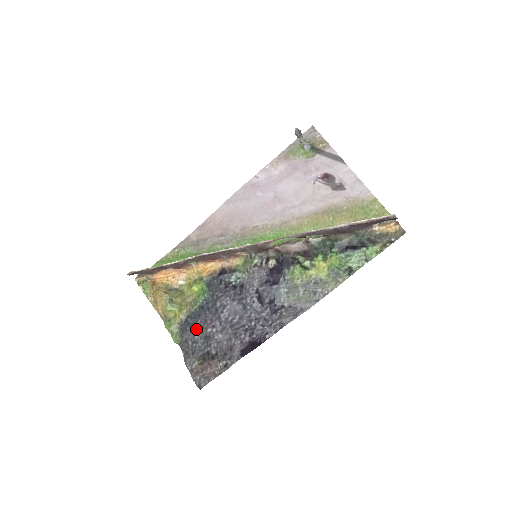
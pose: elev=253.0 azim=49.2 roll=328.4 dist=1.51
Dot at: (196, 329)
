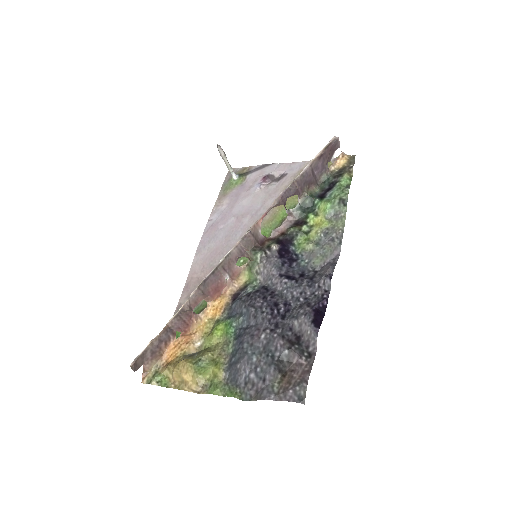
Dot at: (248, 353)
